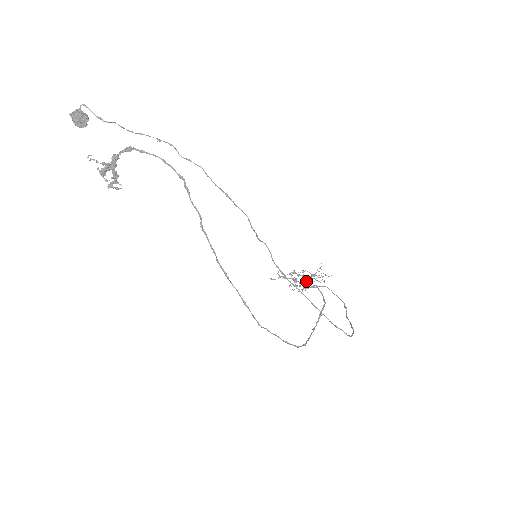
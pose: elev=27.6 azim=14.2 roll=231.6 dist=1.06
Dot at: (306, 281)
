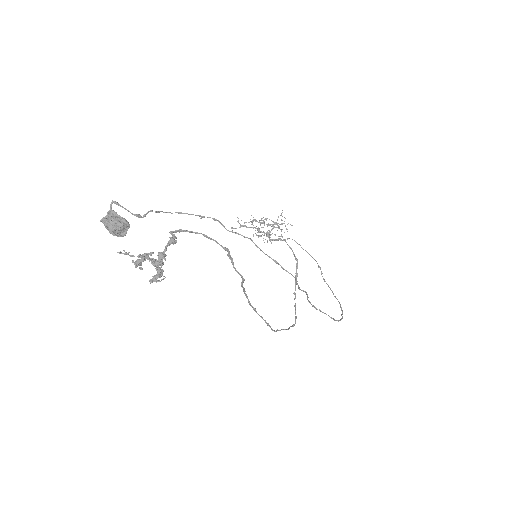
Dot at: (270, 231)
